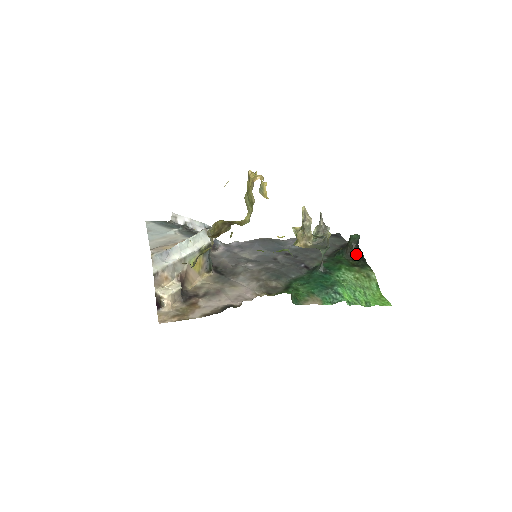
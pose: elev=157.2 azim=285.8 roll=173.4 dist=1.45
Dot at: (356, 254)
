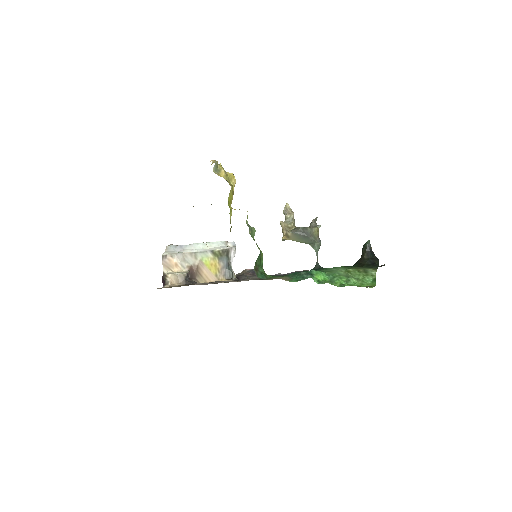
Dot at: (367, 260)
